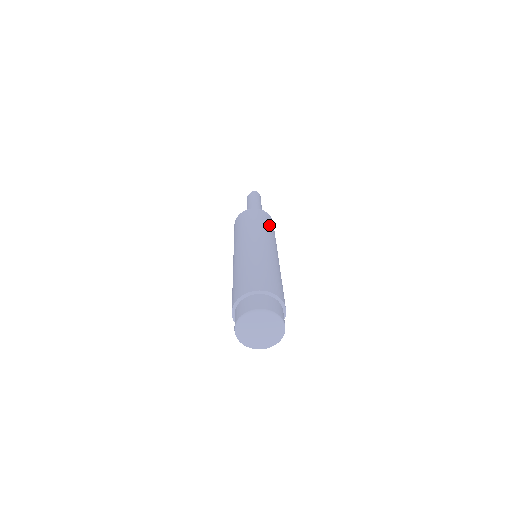
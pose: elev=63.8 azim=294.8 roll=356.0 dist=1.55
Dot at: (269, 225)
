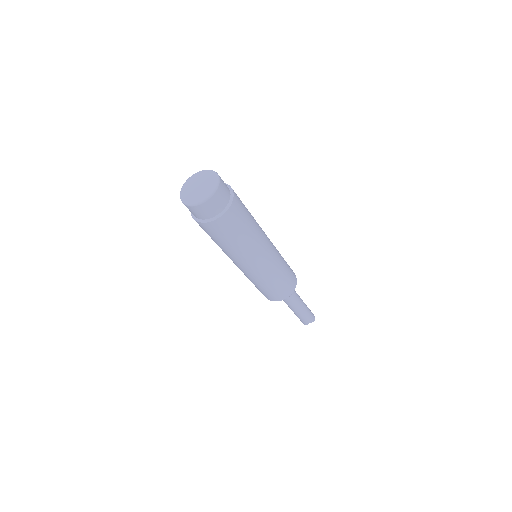
Dot at: occluded
